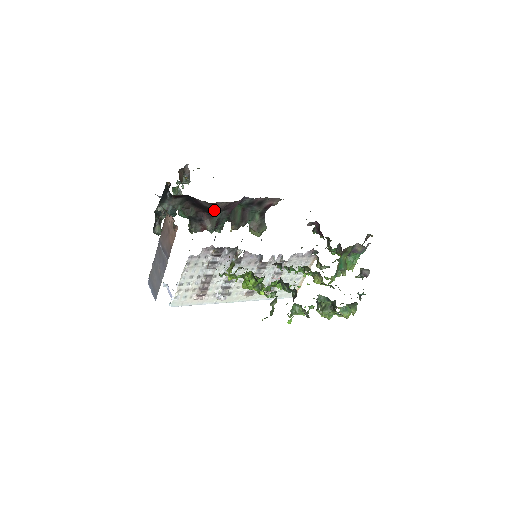
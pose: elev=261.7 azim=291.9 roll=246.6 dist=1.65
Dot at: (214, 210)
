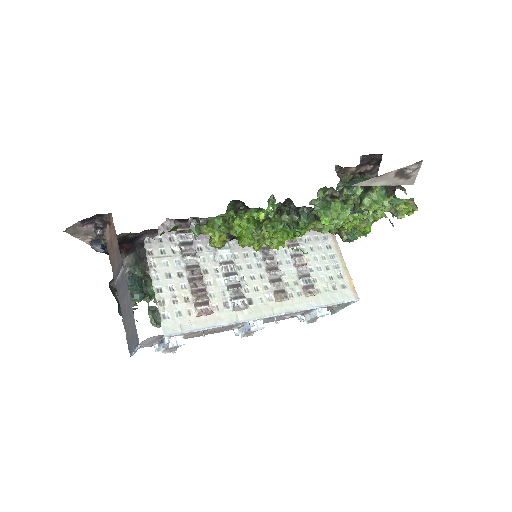
Dot at: occluded
